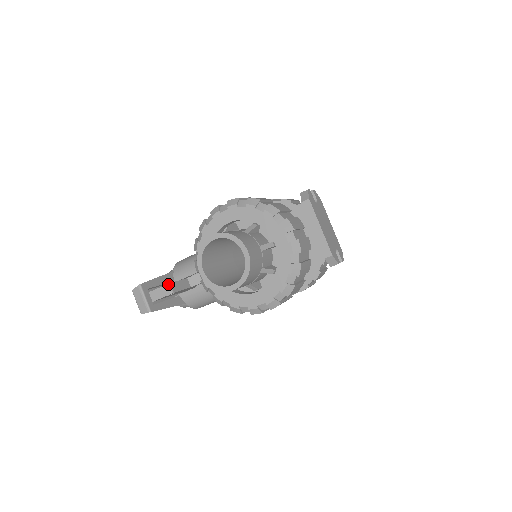
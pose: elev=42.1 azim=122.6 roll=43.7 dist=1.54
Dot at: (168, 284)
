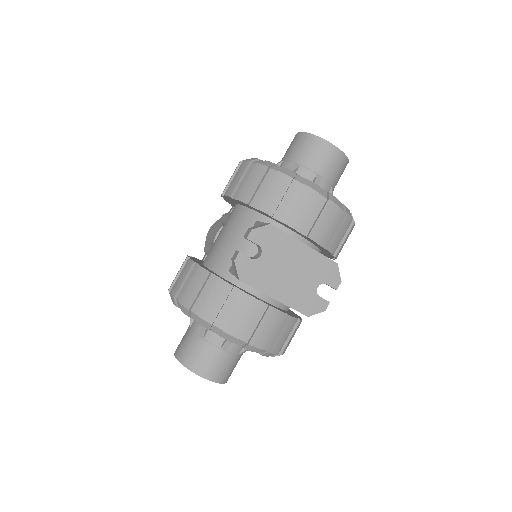
Dot at: occluded
